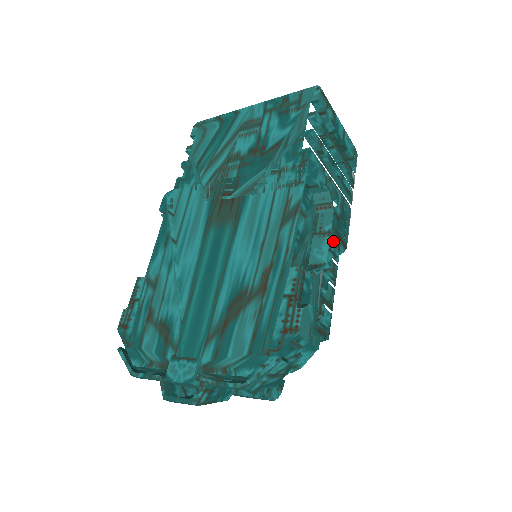
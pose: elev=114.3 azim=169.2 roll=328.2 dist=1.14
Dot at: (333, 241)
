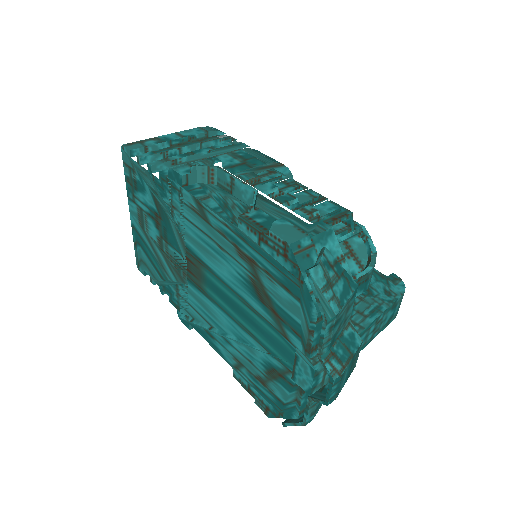
Dot at: (257, 176)
